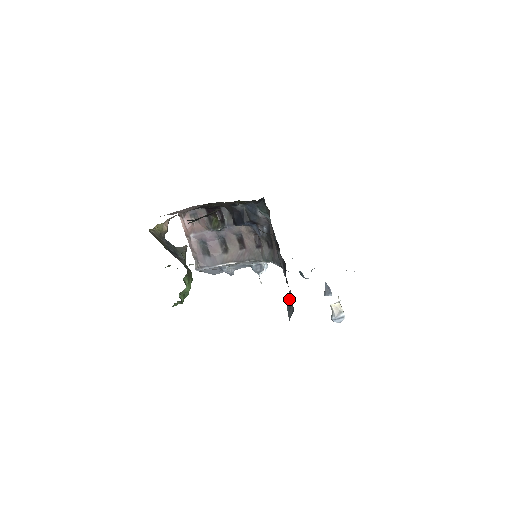
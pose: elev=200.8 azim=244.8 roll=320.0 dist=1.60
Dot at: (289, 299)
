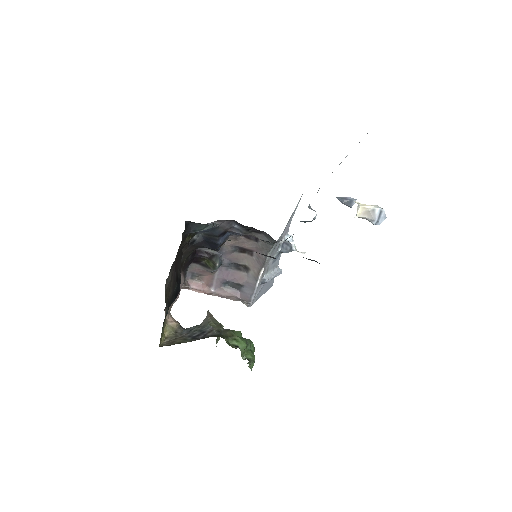
Dot at: occluded
